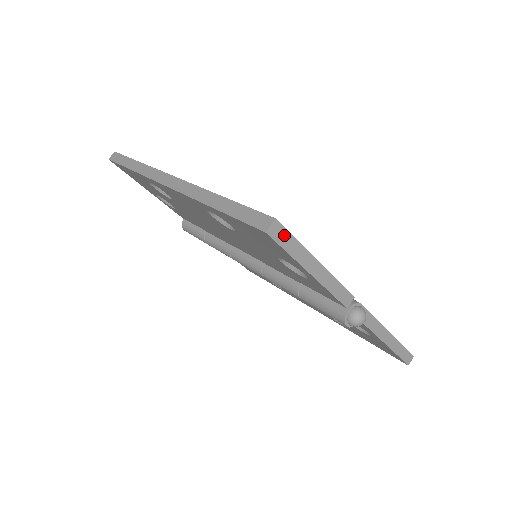
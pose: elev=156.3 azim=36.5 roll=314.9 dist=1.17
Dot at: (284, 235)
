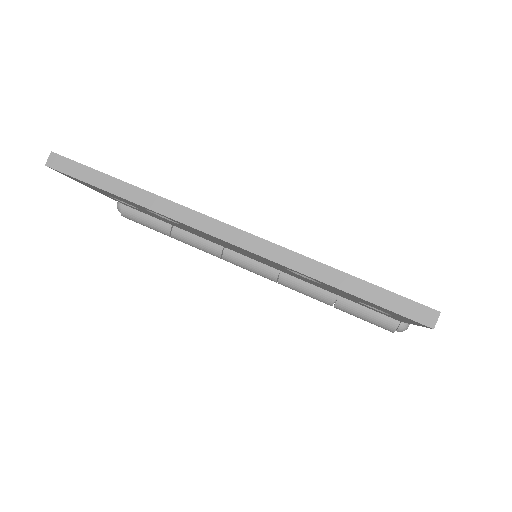
Dot at: occluded
